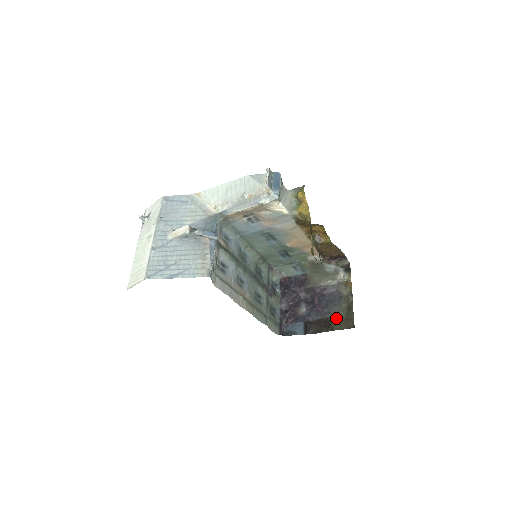
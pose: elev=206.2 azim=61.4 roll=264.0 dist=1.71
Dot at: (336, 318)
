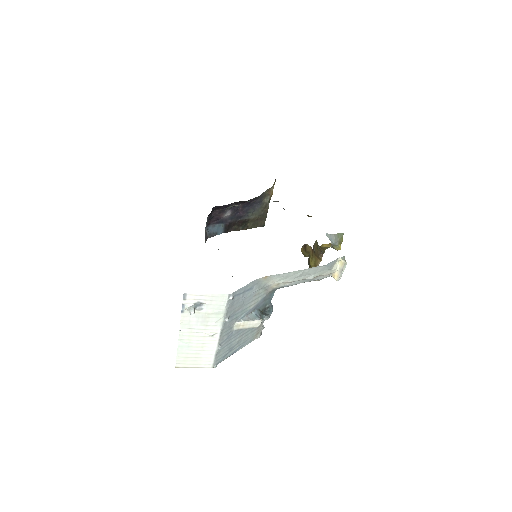
Dot at: (253, 220)
